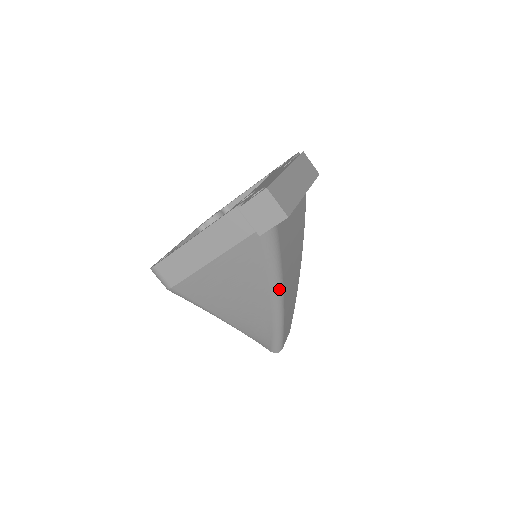
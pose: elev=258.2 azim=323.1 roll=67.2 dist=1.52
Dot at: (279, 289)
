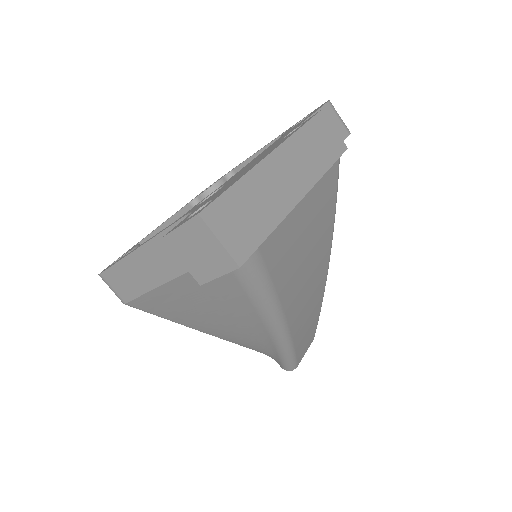
Dot at: (276, 318)
